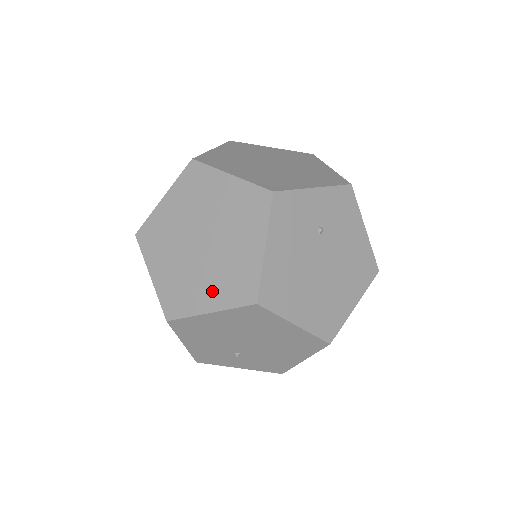
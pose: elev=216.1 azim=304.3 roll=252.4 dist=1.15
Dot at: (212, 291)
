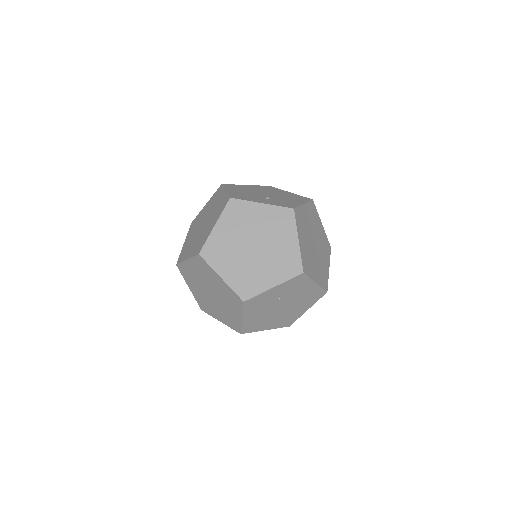
Dot at: (220, 316)
